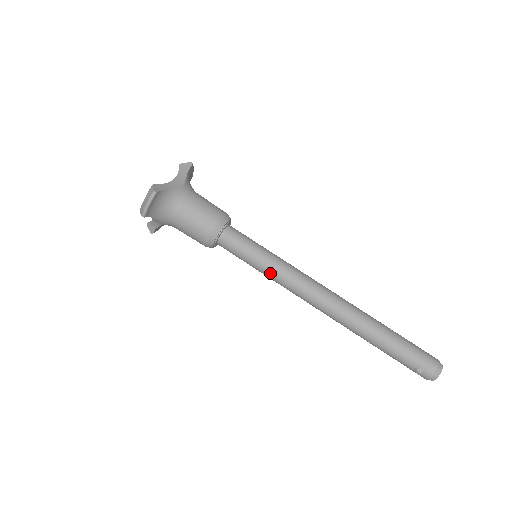
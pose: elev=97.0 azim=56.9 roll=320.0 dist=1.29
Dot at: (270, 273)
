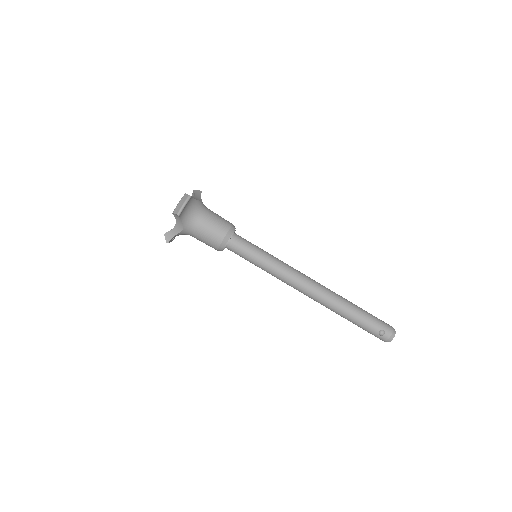
Dot at: (270, 265)
